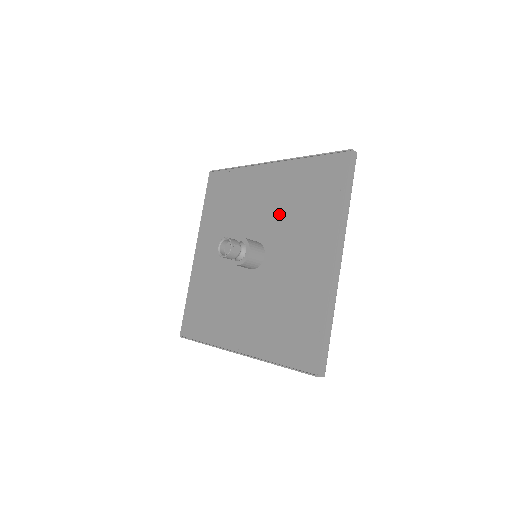
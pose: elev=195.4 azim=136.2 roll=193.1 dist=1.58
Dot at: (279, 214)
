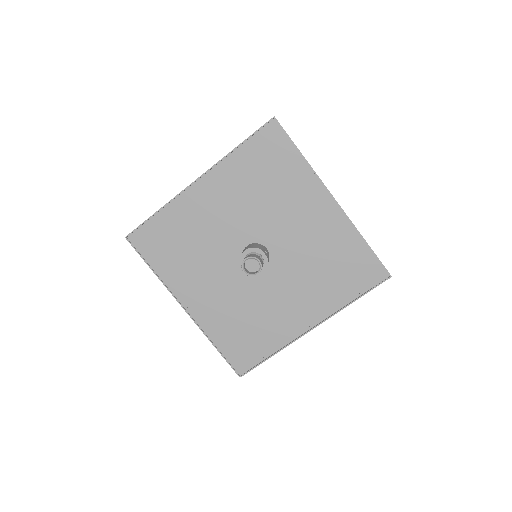
Dot at: (303, 252)
